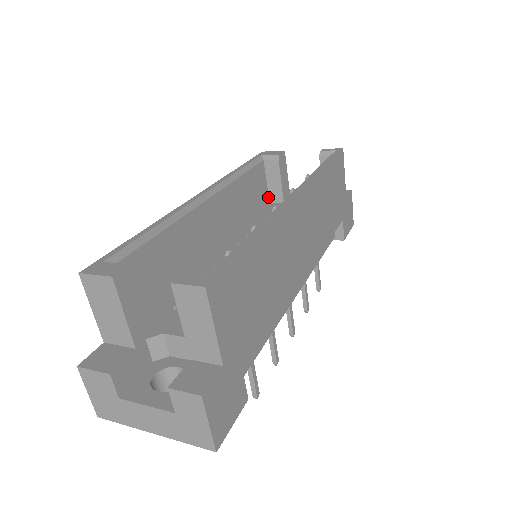
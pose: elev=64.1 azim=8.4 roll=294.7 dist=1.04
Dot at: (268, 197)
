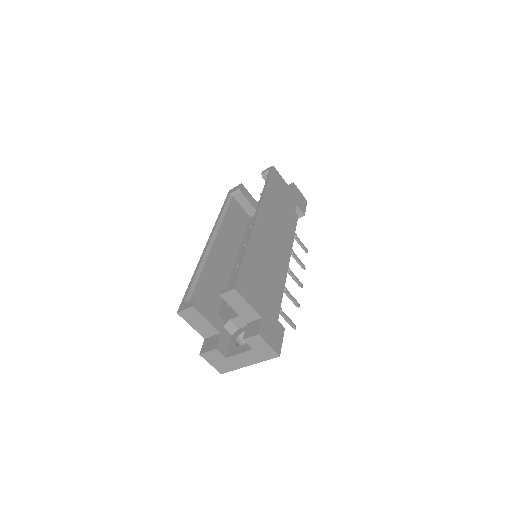
Dot at: (247, 215)
